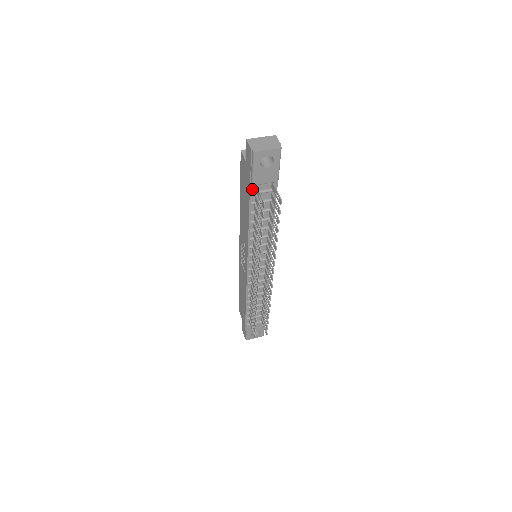
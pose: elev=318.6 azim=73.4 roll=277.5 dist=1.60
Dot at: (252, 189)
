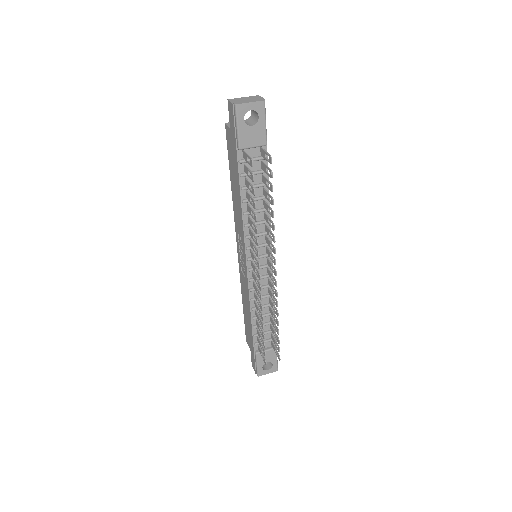
Dot at: (239, 157)
